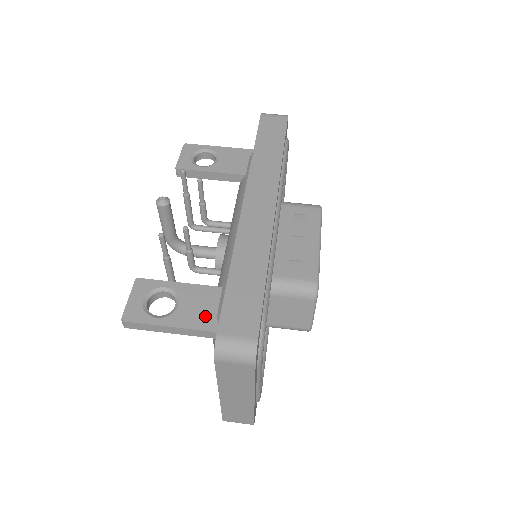
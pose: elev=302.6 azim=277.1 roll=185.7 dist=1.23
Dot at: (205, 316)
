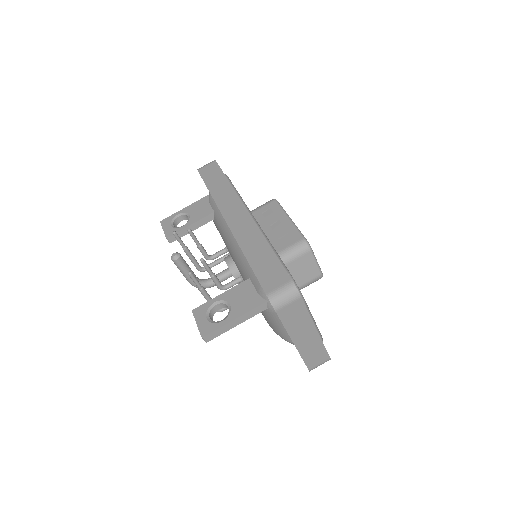
Dot at: (251, 299)
